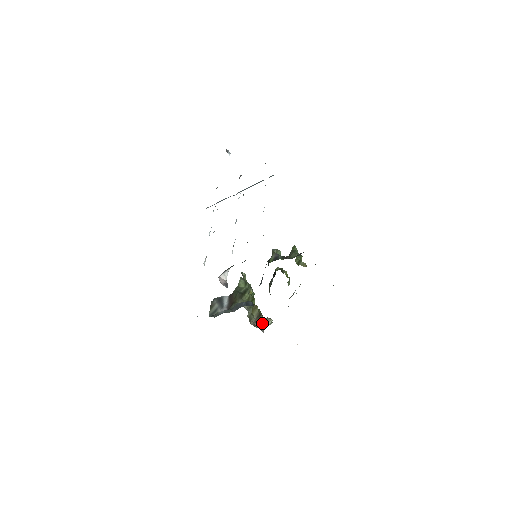
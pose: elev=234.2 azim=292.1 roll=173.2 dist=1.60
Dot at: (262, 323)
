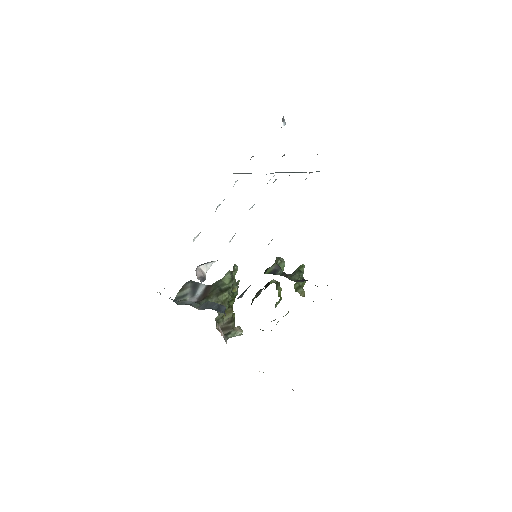
Dot at: (230, 331)
